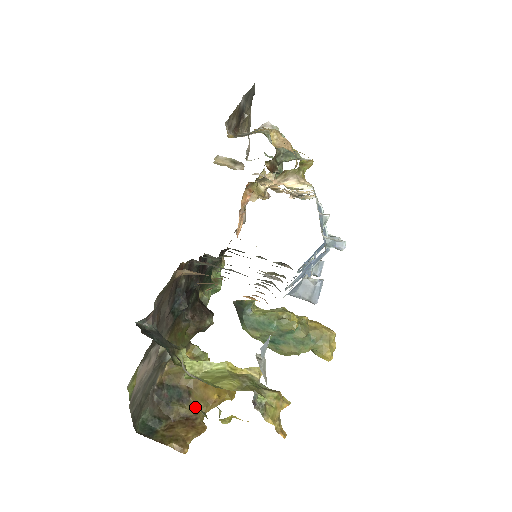
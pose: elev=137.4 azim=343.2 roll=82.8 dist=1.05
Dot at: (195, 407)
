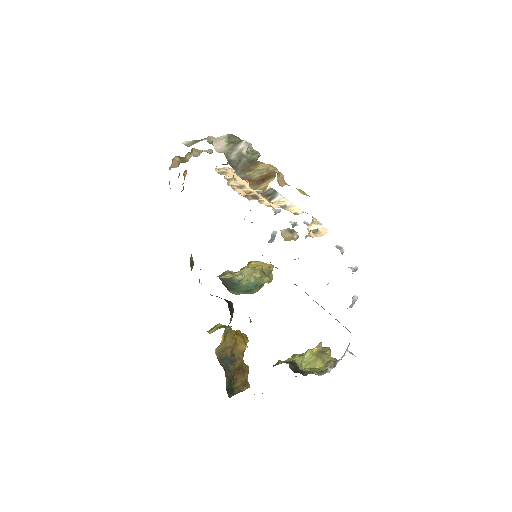
Dot at: (239, 360)
